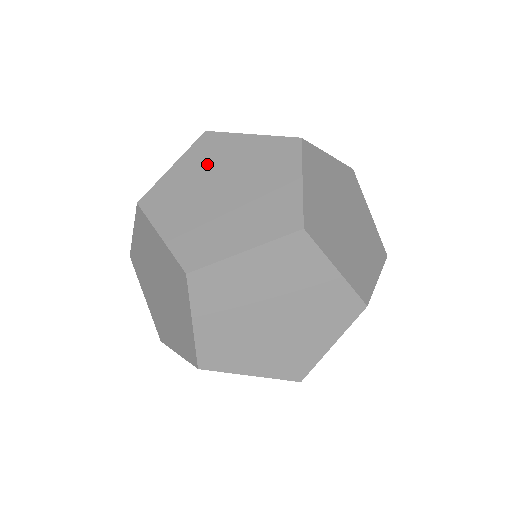
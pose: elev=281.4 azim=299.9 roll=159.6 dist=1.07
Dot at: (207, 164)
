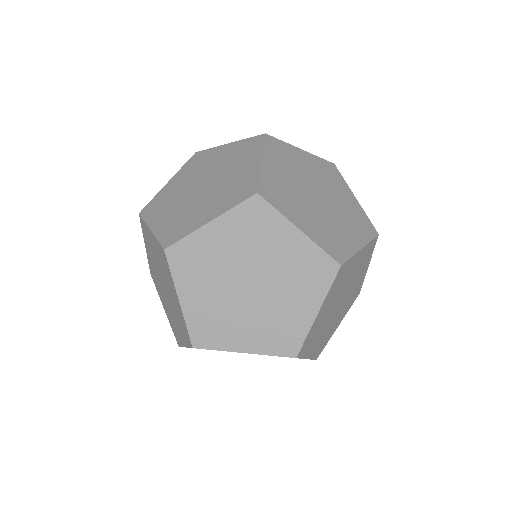
Dot at: (207, 276)
